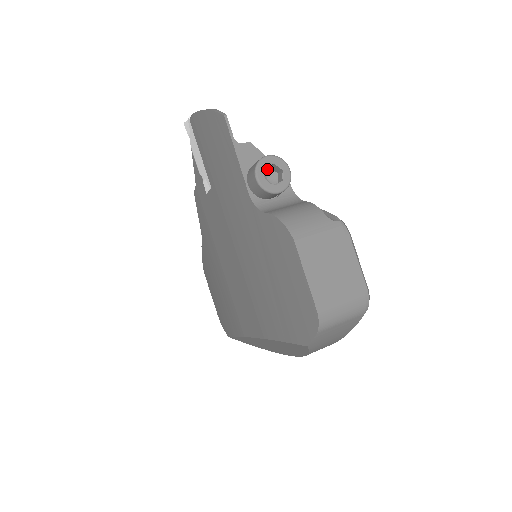
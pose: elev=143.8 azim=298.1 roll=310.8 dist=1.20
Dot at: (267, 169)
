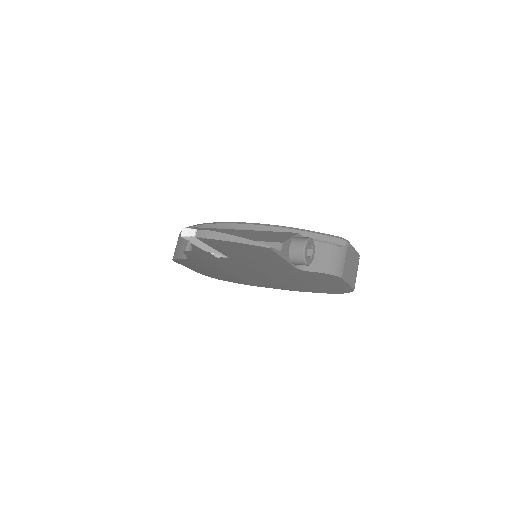
Dot at: occluded
